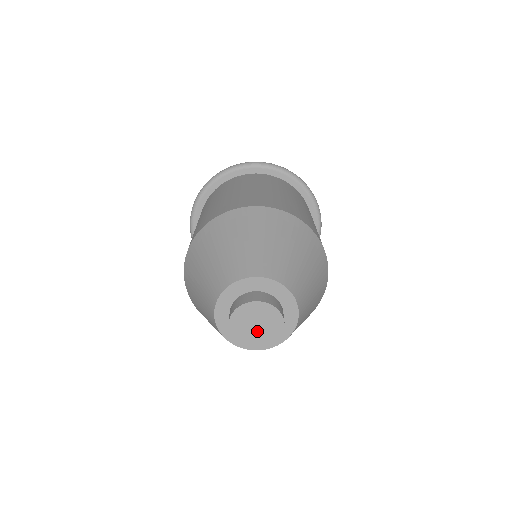
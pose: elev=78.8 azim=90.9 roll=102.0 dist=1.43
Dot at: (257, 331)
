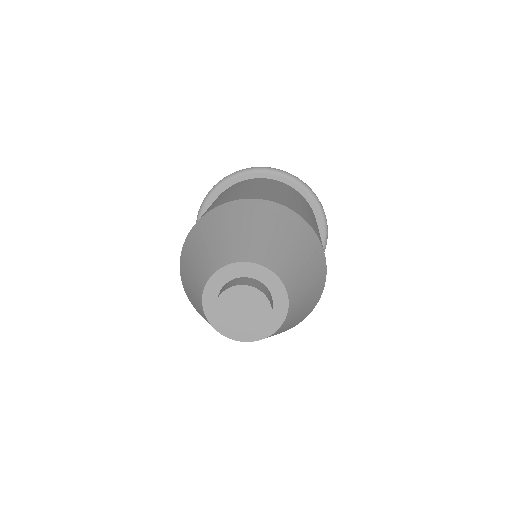
Dot at: (247, 316)
